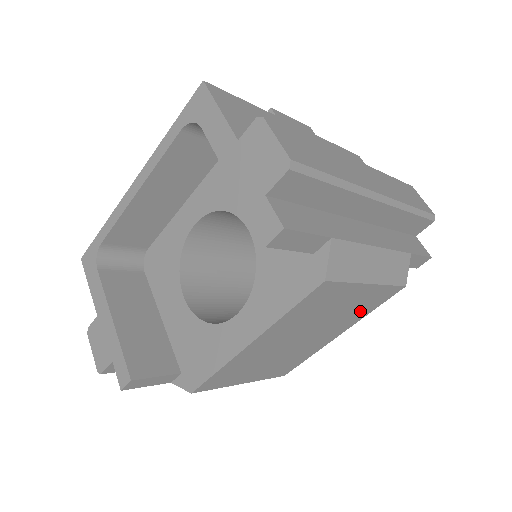
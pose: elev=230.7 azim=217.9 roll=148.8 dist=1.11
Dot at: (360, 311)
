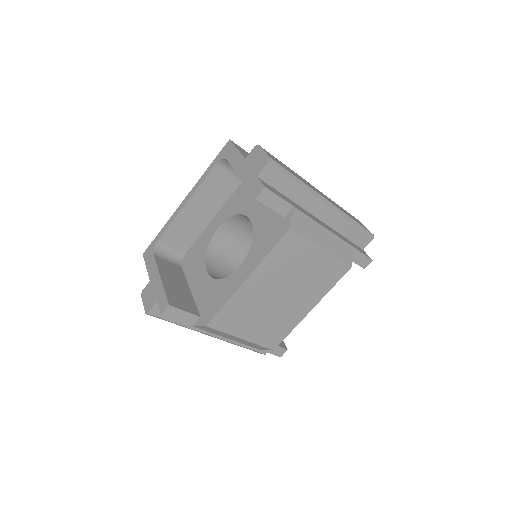
Dot at: (322, 283)
